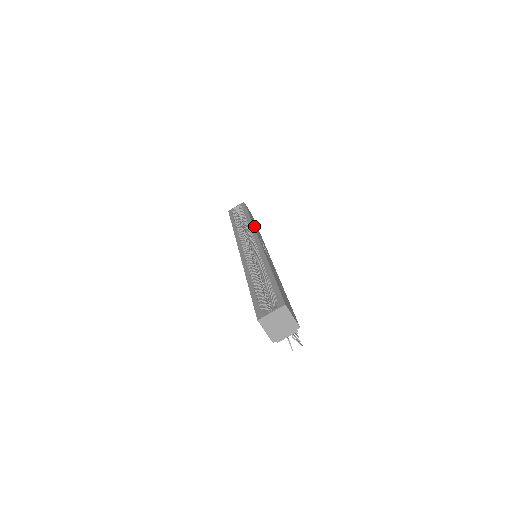
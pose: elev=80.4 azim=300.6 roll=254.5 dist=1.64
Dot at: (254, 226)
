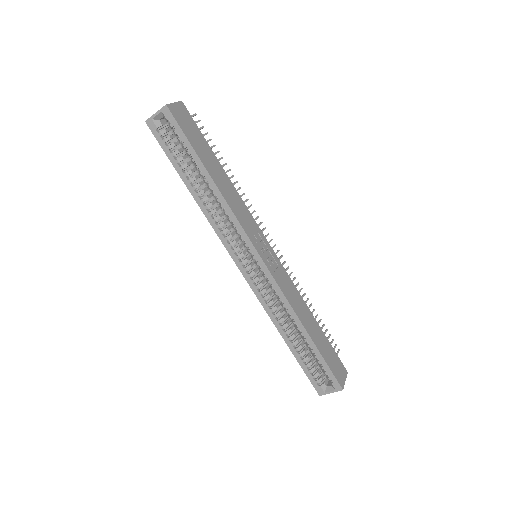
Dot at: (232, 207)
